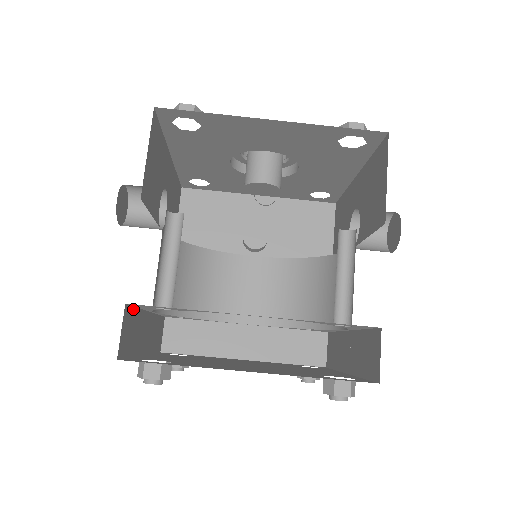
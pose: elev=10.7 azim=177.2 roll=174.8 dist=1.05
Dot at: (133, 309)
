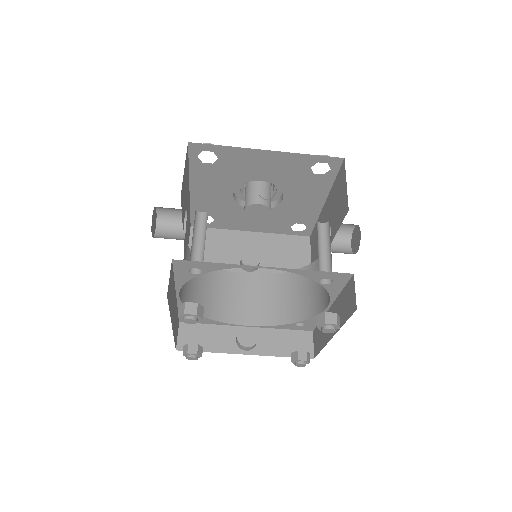
Dot at: (173, 273)
